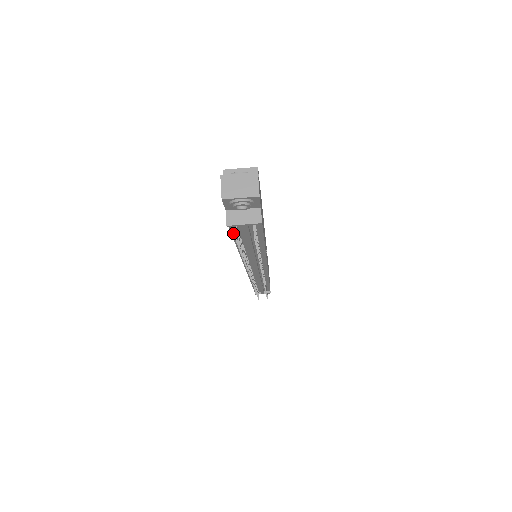
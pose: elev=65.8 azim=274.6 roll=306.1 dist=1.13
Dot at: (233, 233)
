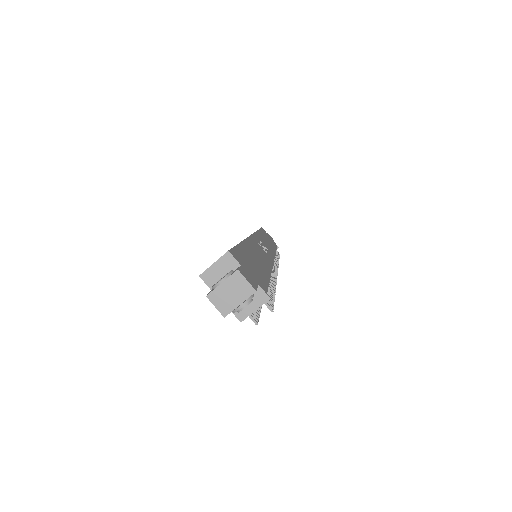
Dot at: occluded
